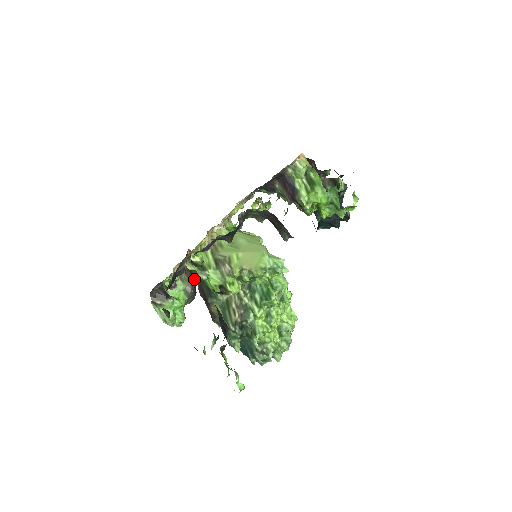
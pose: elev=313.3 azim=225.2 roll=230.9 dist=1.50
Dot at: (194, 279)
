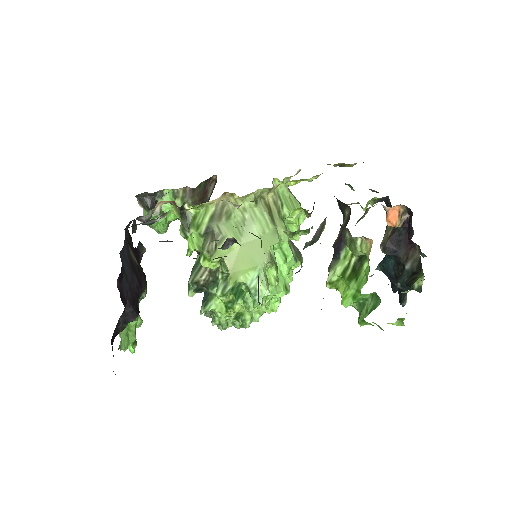
Dot at: occluded
